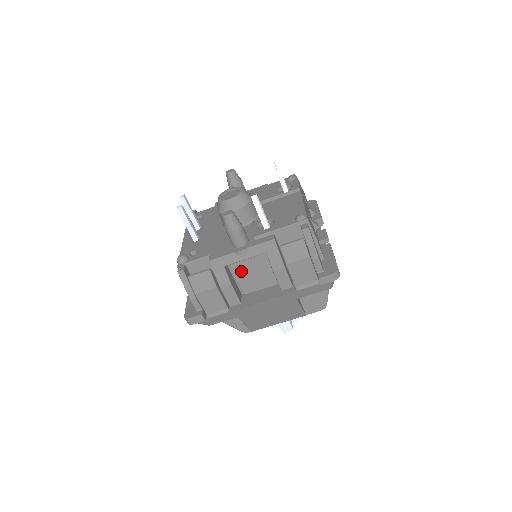
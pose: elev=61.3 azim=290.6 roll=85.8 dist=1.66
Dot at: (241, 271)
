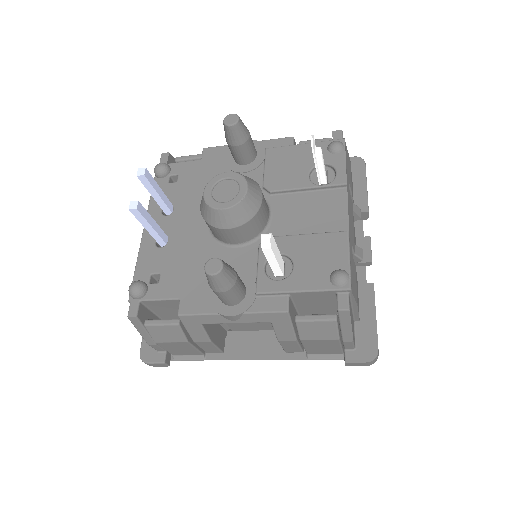
Dot at: occluded
